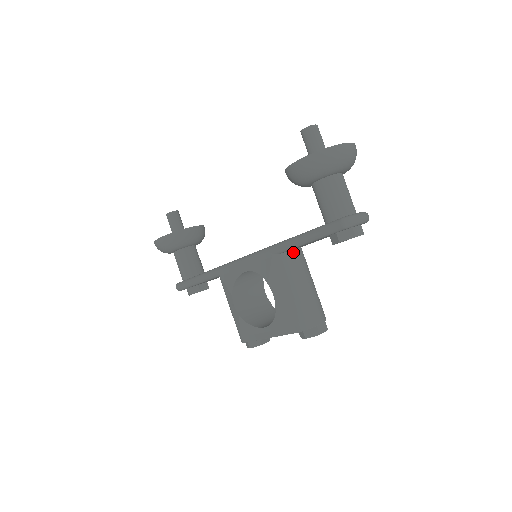
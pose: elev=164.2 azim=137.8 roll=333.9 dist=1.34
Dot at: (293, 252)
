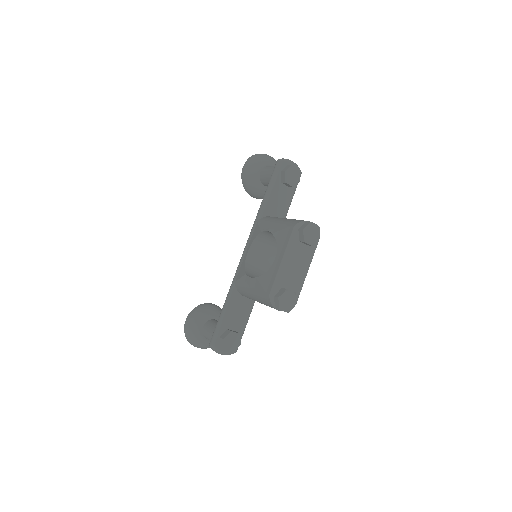
Dot at: occluded
